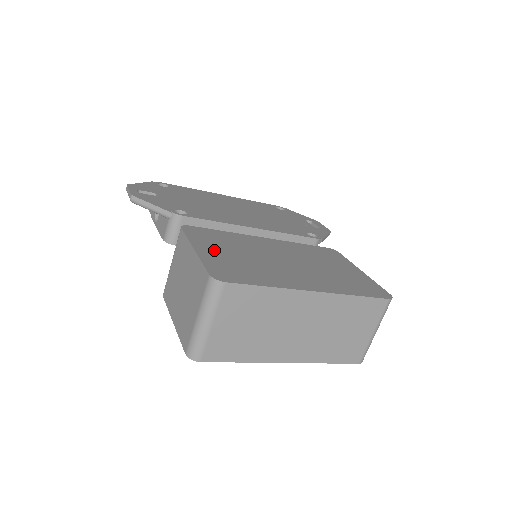
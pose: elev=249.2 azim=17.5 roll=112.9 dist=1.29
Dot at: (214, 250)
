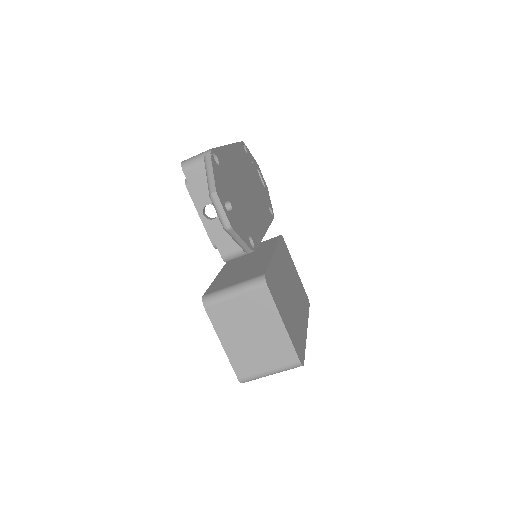
Dot at: (285, 314)
